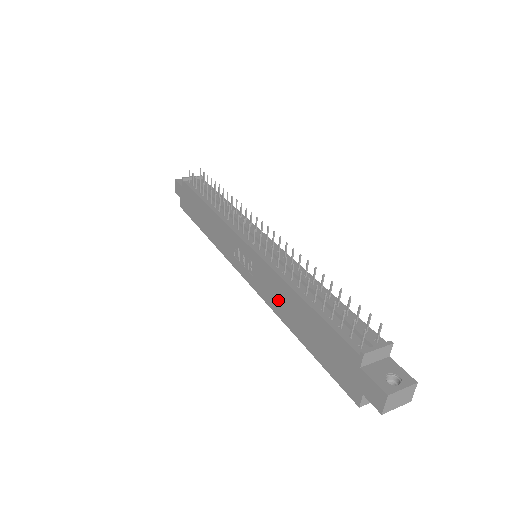
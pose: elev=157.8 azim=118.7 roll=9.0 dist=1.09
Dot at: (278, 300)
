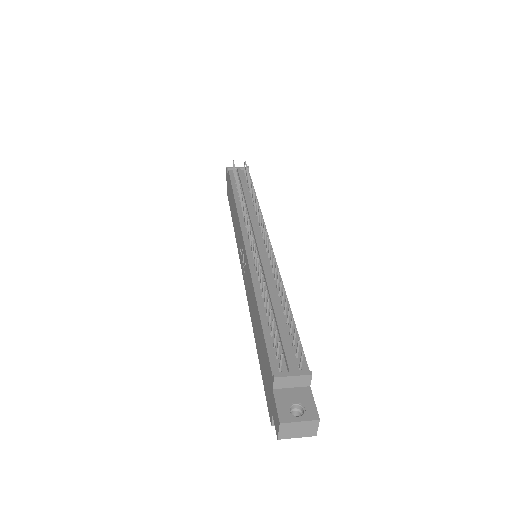
Dot at: (251, 304)
